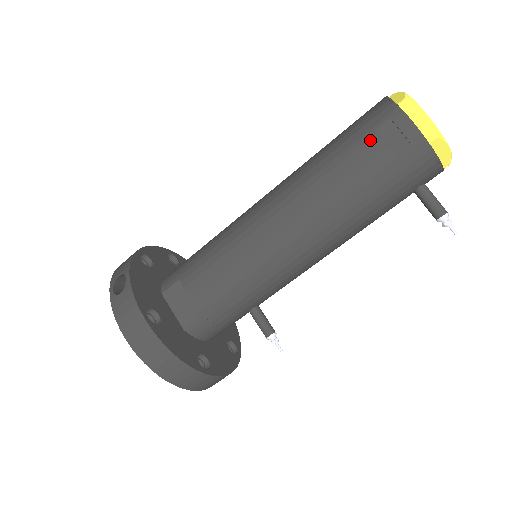
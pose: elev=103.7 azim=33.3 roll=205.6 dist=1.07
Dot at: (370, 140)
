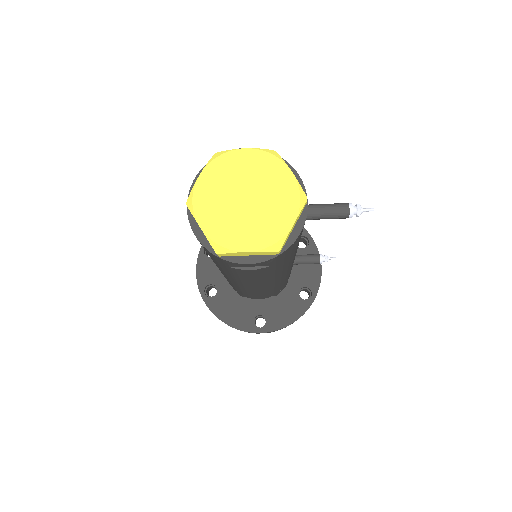
Dot at: (237, 271)
